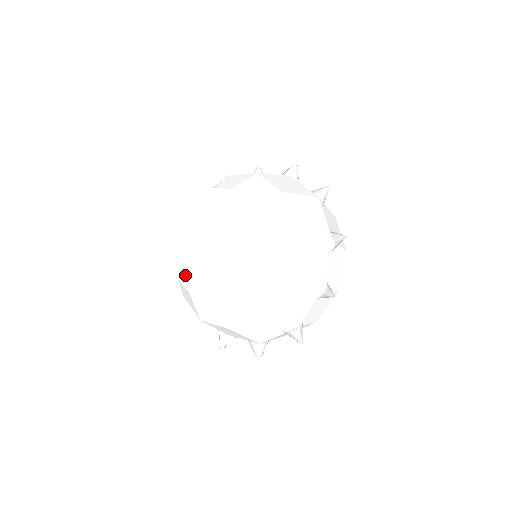
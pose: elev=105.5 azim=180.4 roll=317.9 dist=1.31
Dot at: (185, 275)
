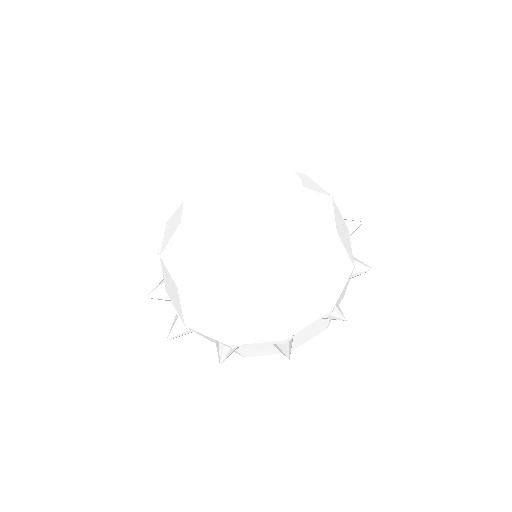
Dot at: (197, 224)
